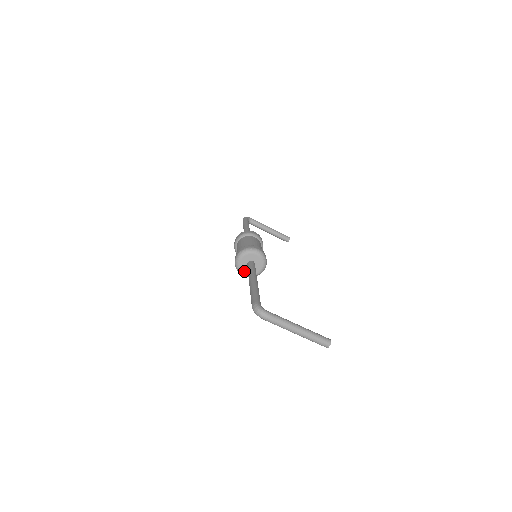
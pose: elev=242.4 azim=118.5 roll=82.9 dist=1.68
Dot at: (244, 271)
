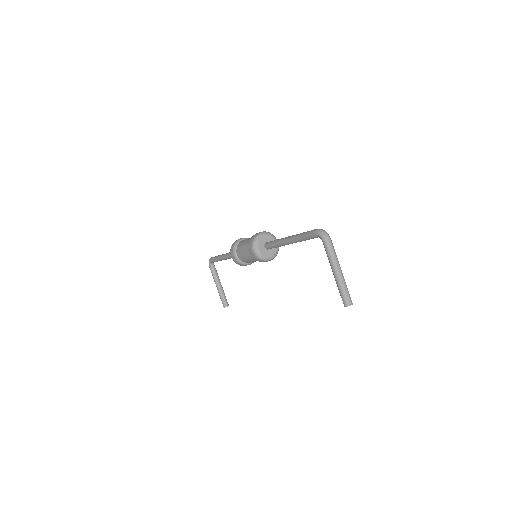
Dot at: (259, 246)
